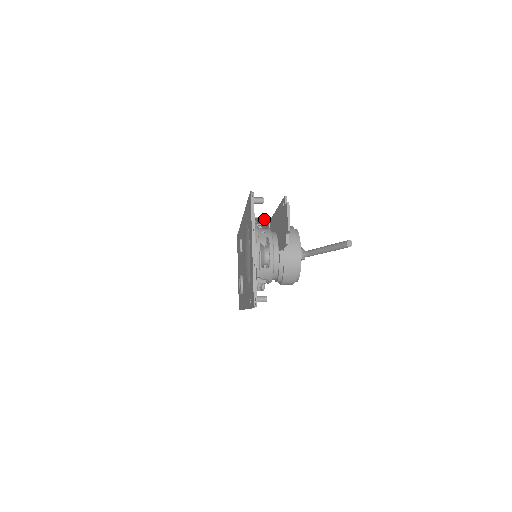
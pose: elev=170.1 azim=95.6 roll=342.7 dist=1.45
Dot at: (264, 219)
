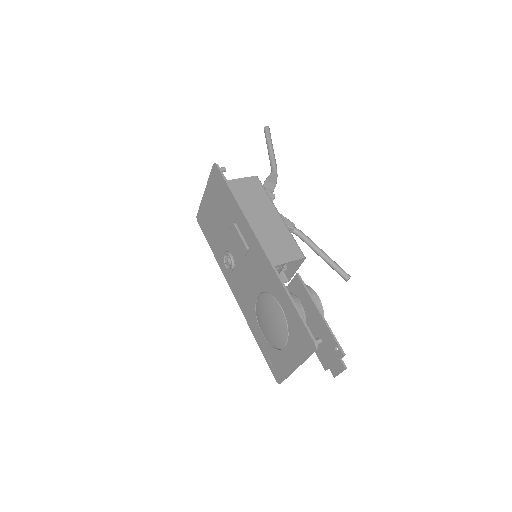
Dot at: (286, 258)
